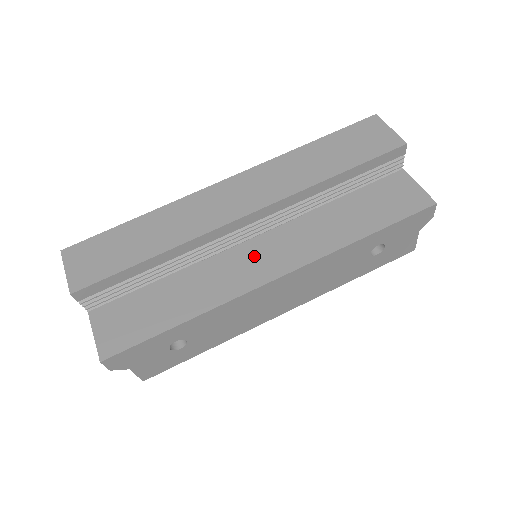
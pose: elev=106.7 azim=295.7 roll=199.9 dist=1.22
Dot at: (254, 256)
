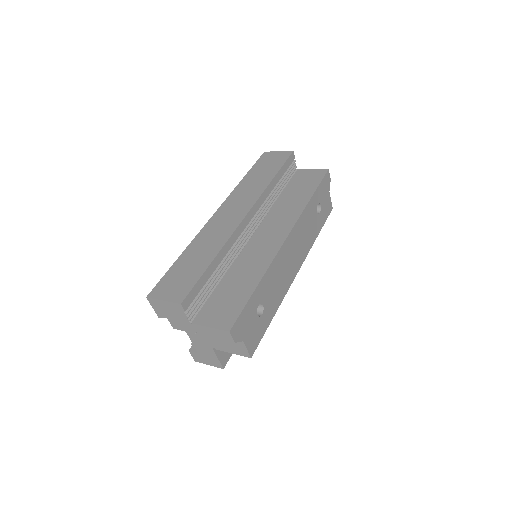
Dot at: (264, 238)
